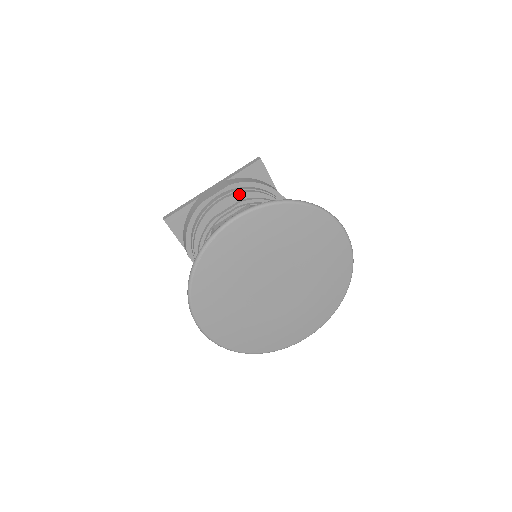
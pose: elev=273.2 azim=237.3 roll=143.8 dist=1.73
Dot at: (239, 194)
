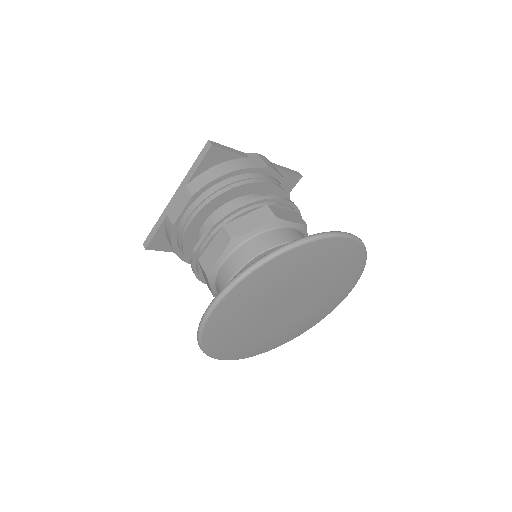
Dot at: (207, 204)
